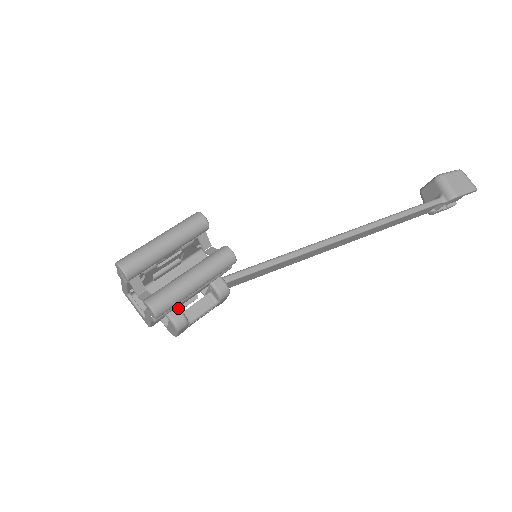
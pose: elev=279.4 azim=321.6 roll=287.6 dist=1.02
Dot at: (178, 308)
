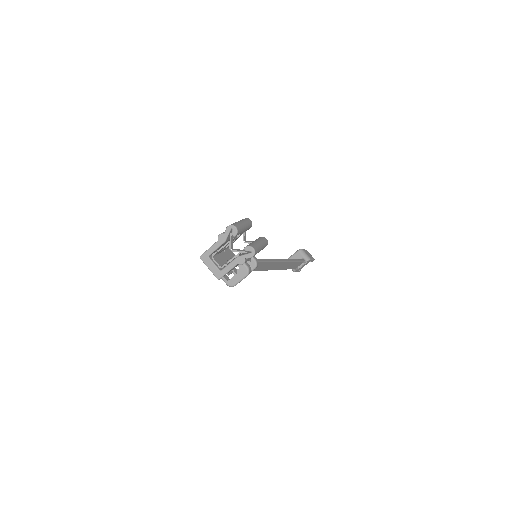
Dot at: occluded
